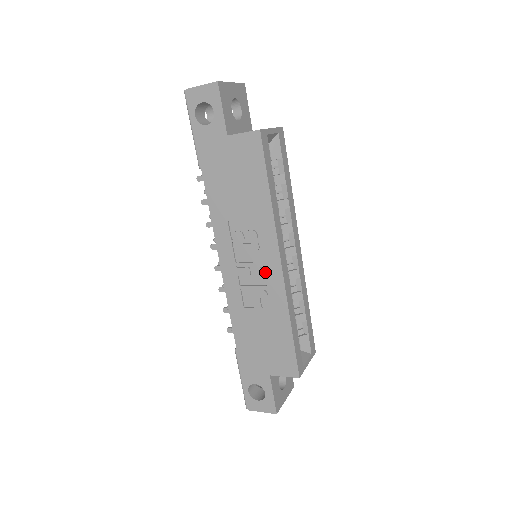
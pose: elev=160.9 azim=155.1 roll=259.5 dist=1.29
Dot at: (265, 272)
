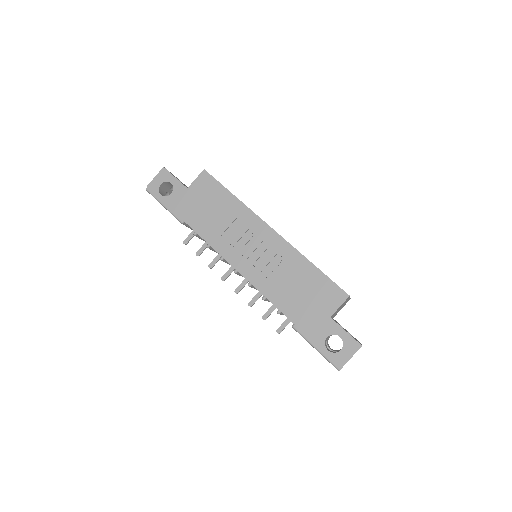
Dot at: (268, 244)
